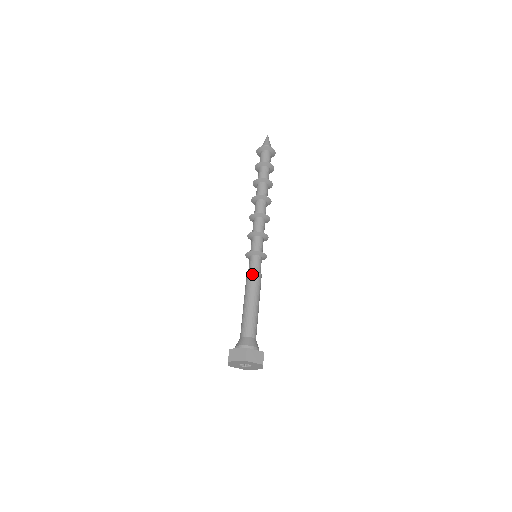
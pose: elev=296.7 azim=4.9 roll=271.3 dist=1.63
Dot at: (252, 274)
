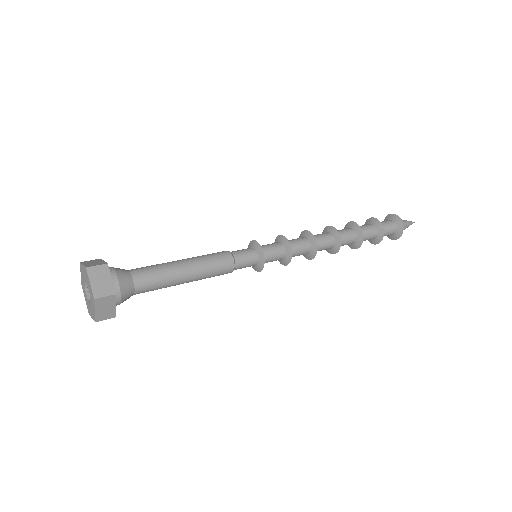
Dot at: (226, 252)
